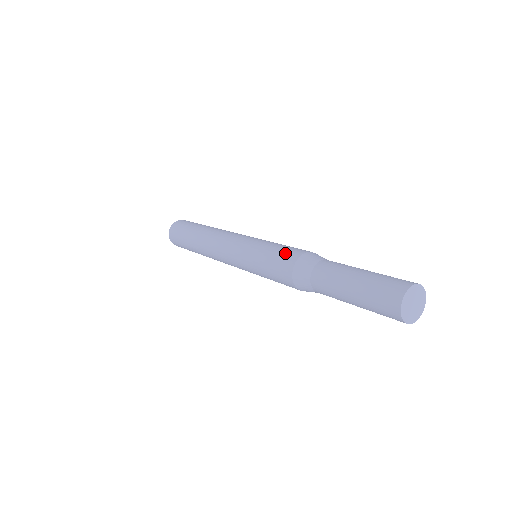
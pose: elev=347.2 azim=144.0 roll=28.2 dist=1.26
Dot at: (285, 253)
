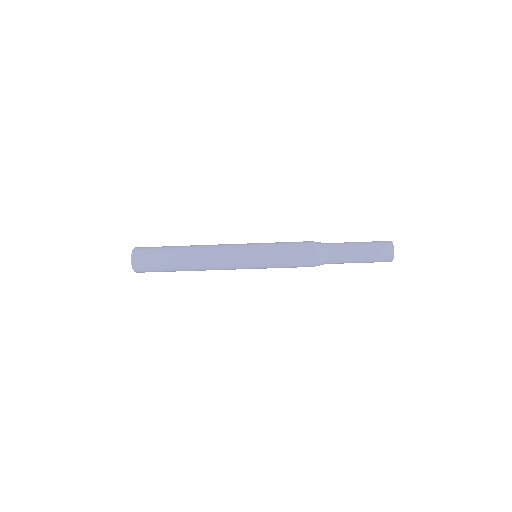
Dot at: occluded
